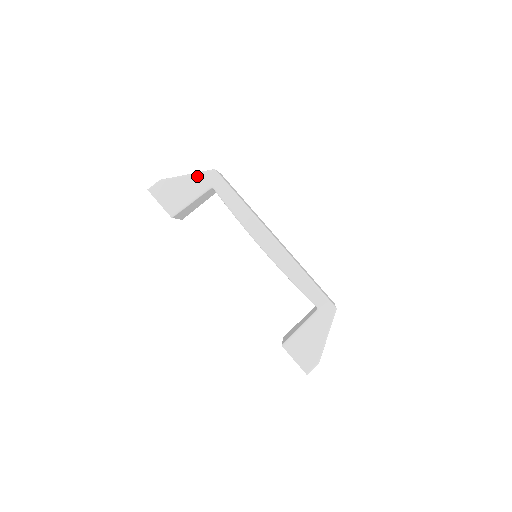
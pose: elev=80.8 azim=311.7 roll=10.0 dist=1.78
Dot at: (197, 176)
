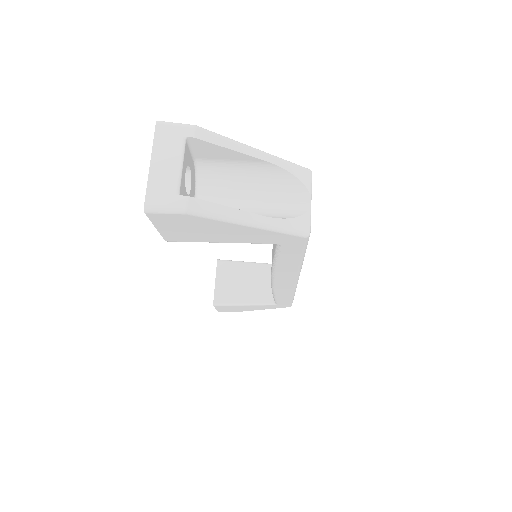
Dot at: occluded
